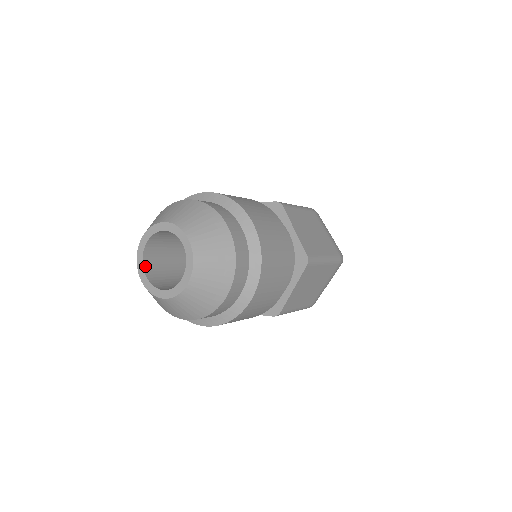
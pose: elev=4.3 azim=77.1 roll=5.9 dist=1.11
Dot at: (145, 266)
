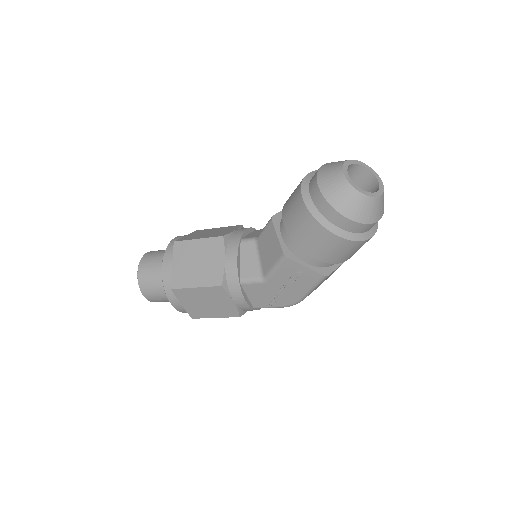
Dot at: (346, 173)
